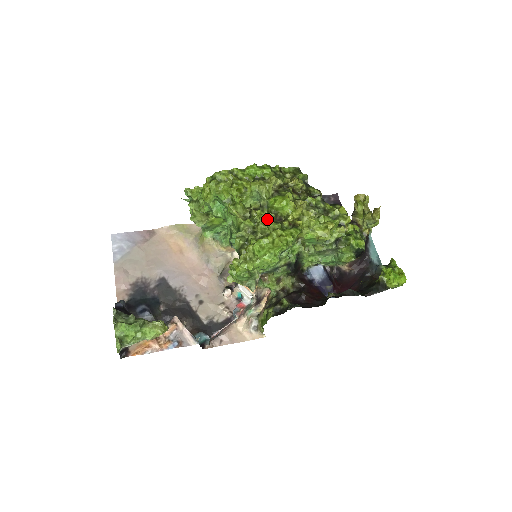
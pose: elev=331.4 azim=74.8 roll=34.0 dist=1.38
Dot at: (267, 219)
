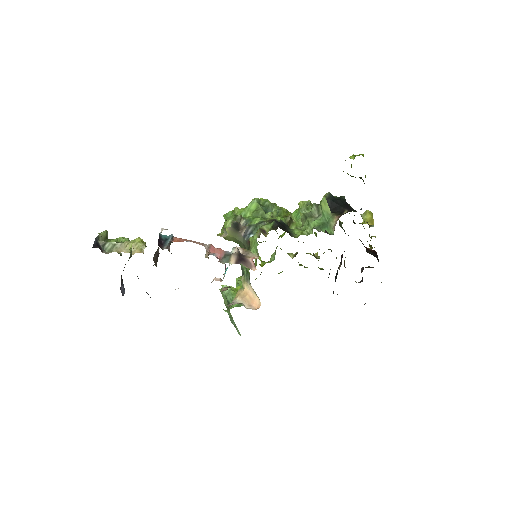
Dot at: occluded
